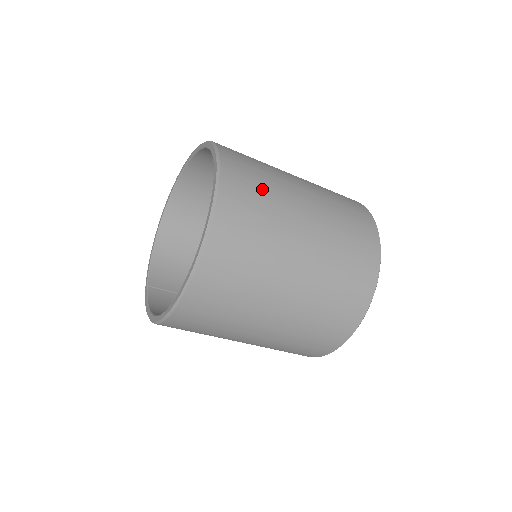
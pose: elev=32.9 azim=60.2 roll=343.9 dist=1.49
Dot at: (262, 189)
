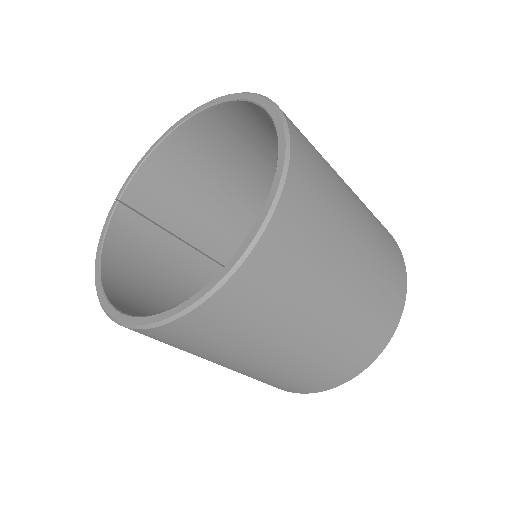
Dot at: (300, 270)
